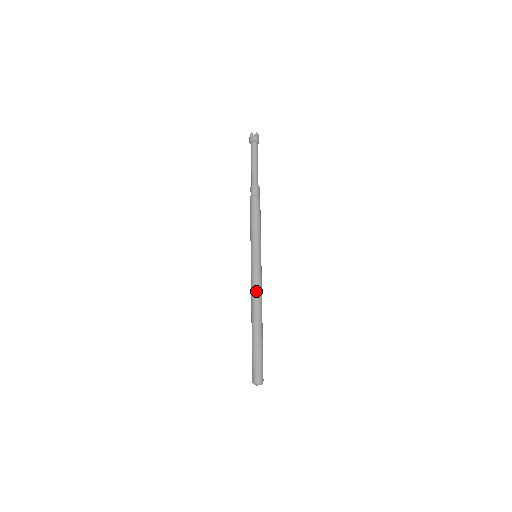
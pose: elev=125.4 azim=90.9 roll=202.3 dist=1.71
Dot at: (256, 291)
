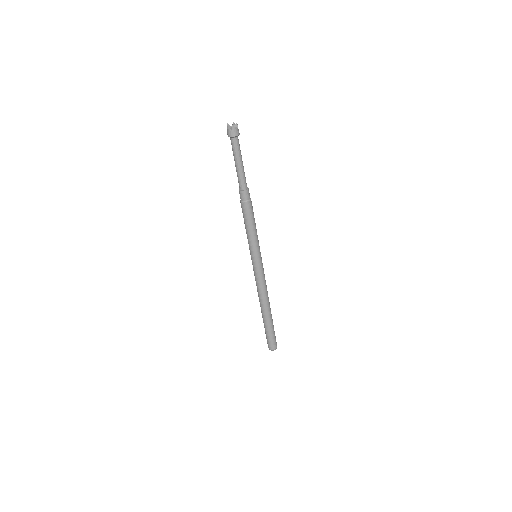
Dot at: (265, 287)
